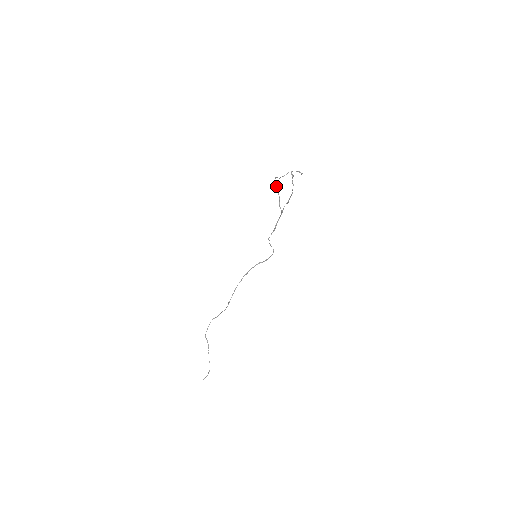
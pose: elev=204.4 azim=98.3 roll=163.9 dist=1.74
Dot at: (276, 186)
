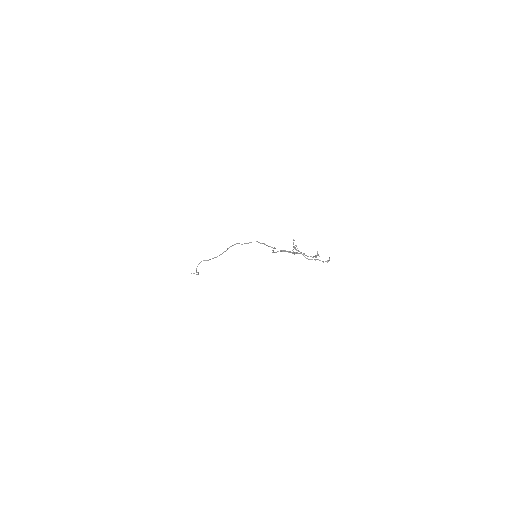
Dot at: (294, 247)
